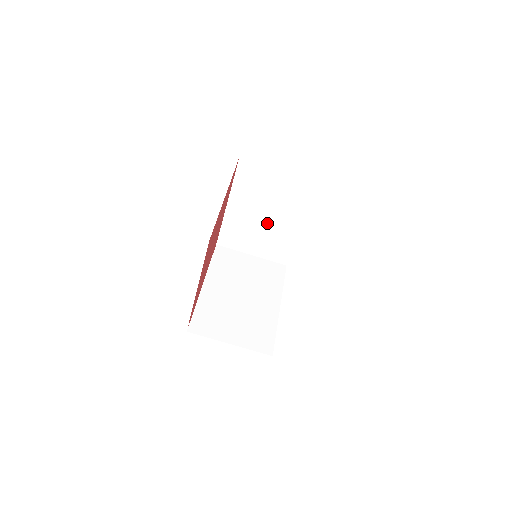
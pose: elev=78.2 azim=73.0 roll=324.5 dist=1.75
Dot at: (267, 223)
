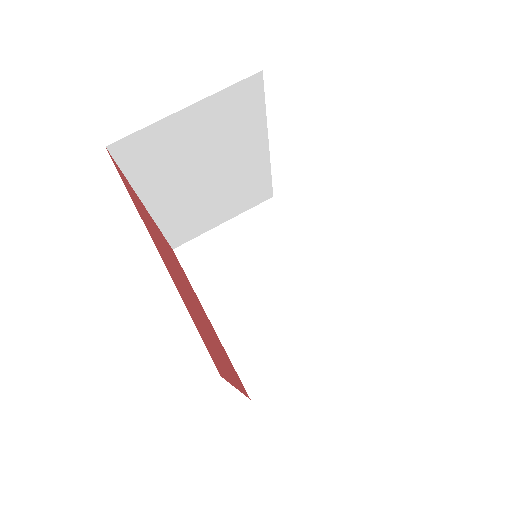
Dot at: (274, 297)
